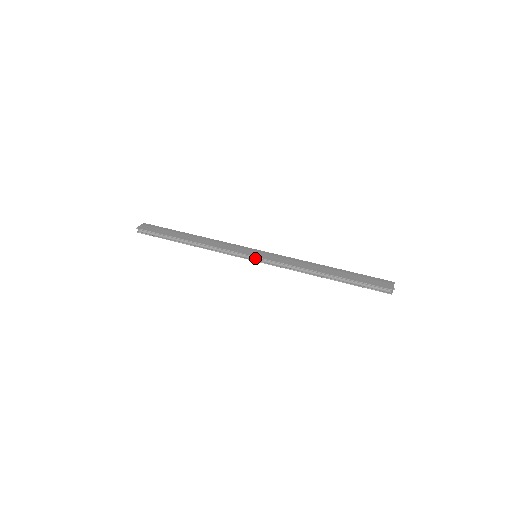
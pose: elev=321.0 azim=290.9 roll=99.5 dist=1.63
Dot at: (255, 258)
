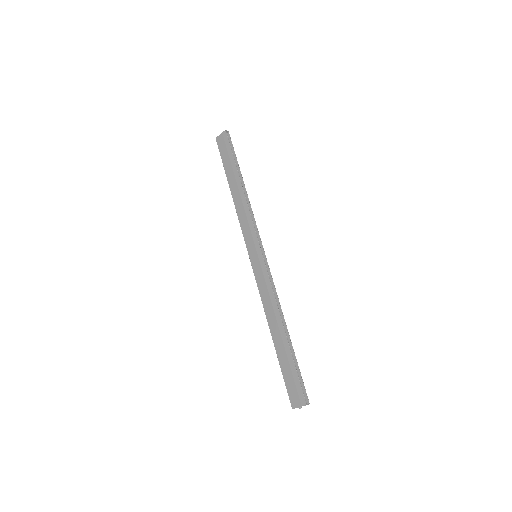
Dot at: (251, 260)
